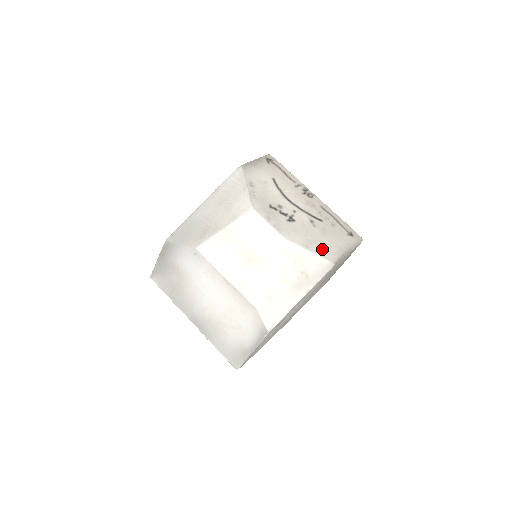
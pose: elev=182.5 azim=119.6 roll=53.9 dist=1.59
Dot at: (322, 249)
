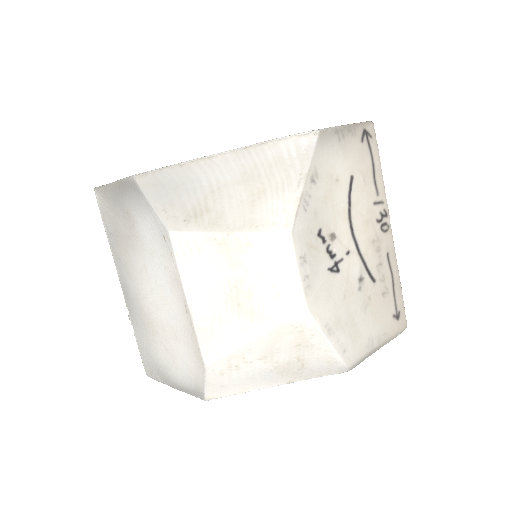
Dot at: (348, 338)
